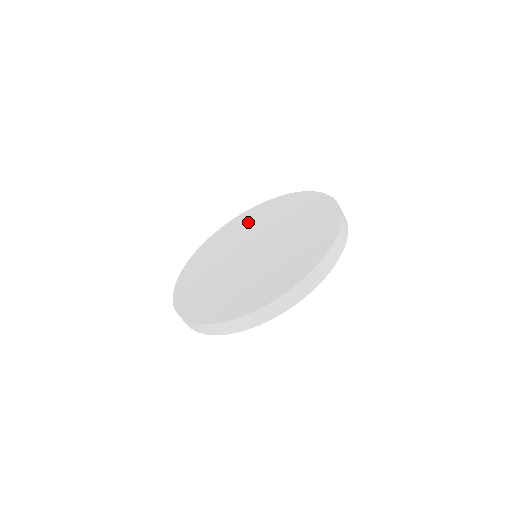
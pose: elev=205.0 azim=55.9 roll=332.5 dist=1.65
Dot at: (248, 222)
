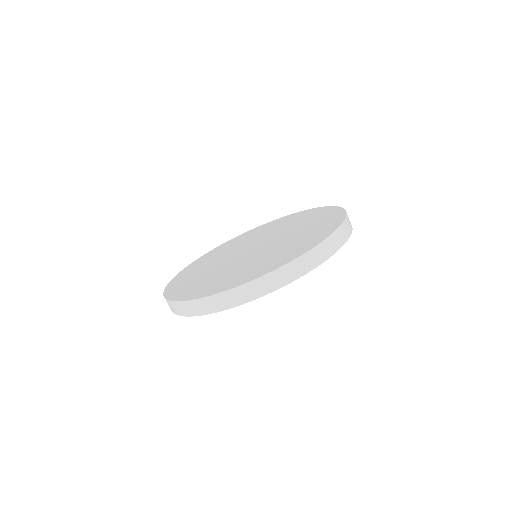
Dot at: (240, 240)
